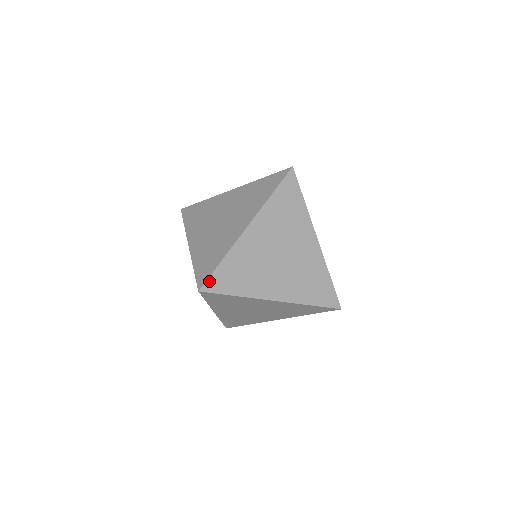
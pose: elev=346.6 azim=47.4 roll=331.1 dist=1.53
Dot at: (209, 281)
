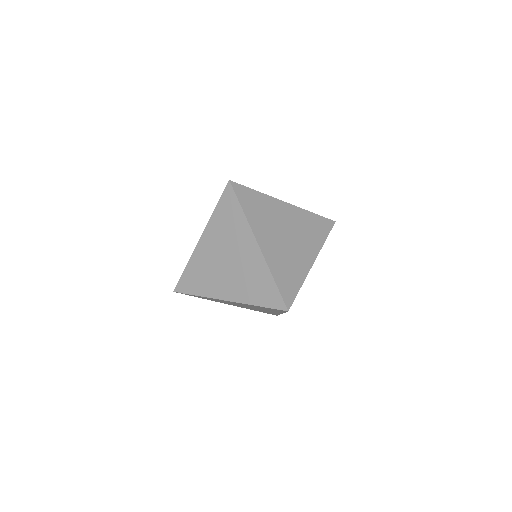
Dot at: occluded
